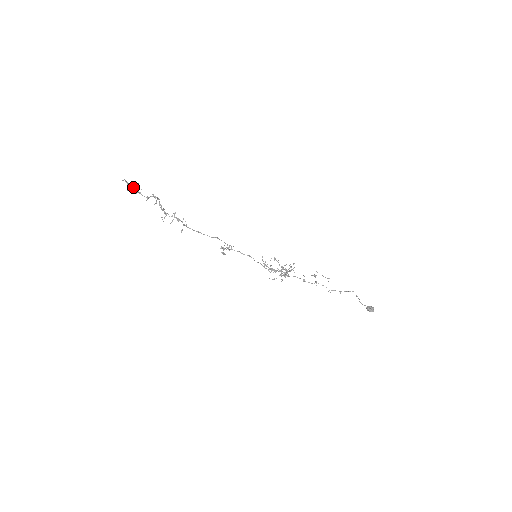
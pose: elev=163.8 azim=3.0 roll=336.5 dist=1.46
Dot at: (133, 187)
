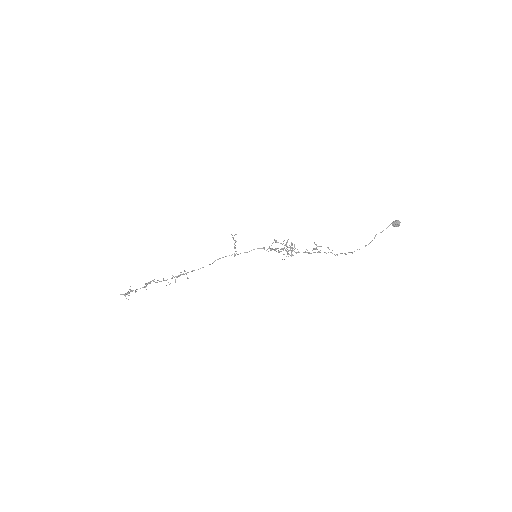
Dot at: (130, 291)
